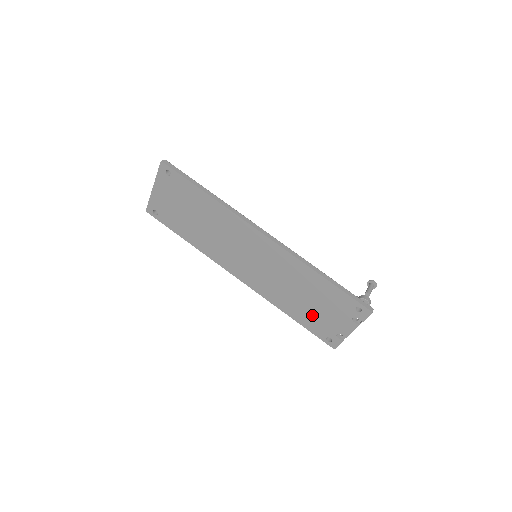
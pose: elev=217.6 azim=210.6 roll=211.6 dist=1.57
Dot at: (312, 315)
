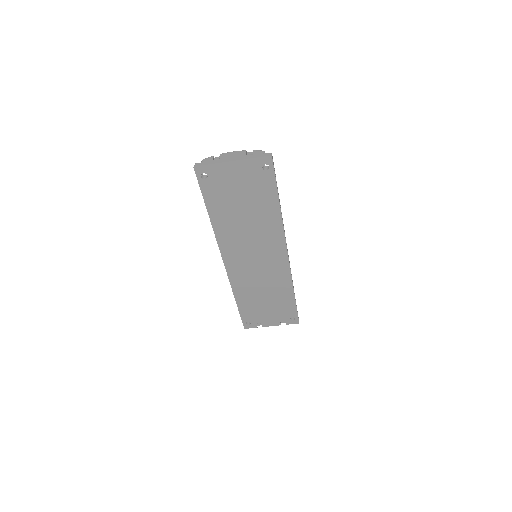
Dot at: (256, 308)
